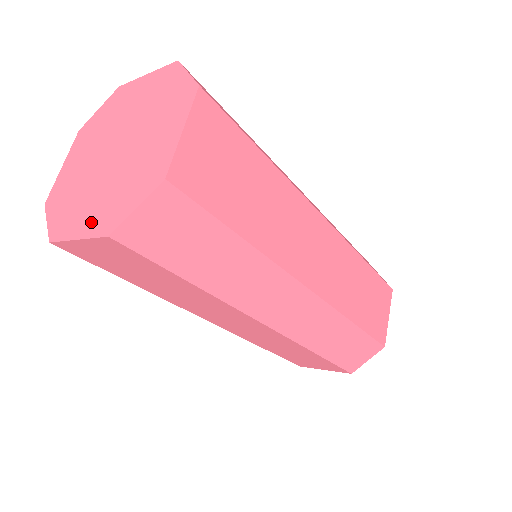
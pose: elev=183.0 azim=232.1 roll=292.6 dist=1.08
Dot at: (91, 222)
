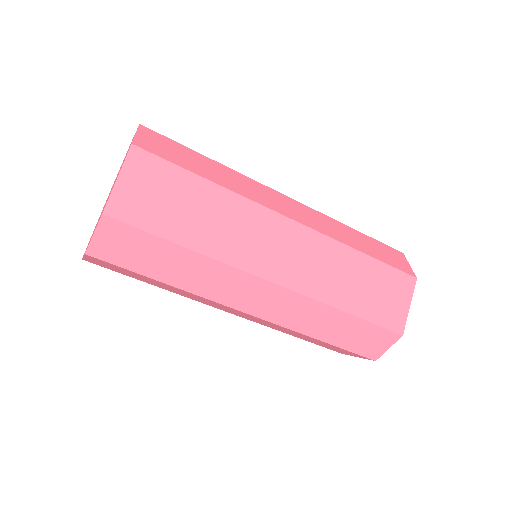
Dot at: occluded
